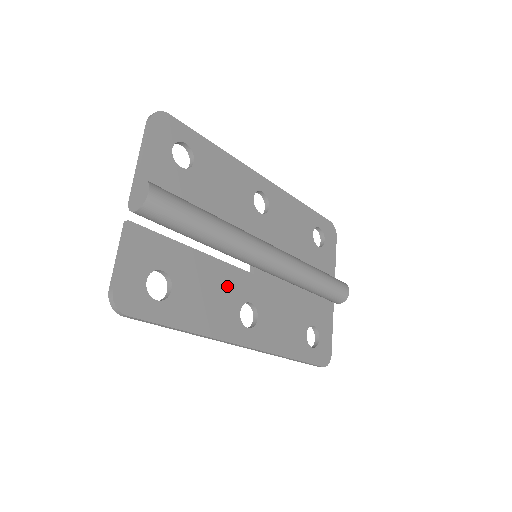
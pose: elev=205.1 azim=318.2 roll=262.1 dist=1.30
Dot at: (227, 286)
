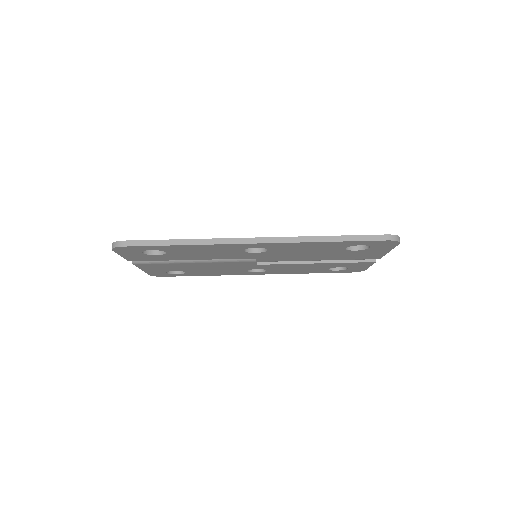
Dot at: occluded
